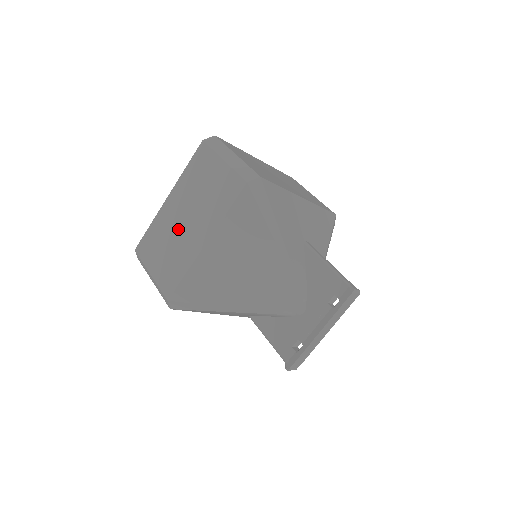
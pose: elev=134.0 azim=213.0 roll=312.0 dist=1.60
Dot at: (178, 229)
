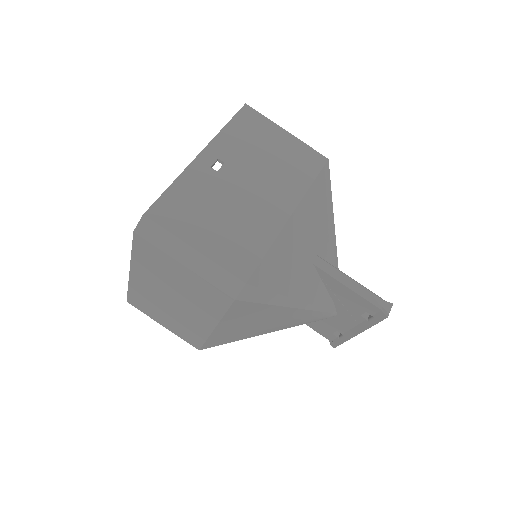
Dot at: (169, 306)
